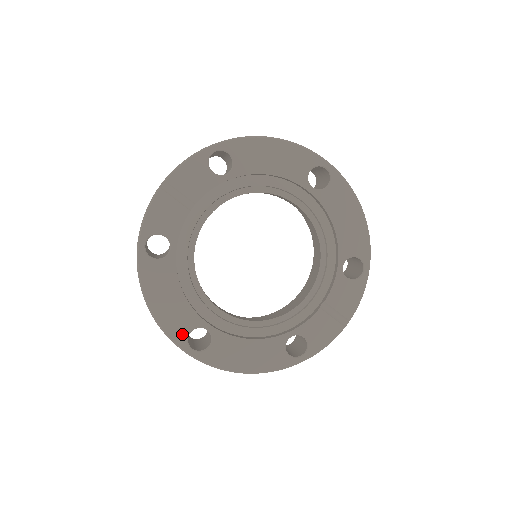
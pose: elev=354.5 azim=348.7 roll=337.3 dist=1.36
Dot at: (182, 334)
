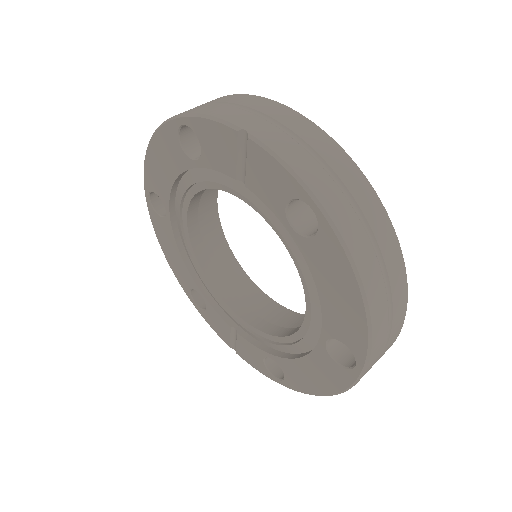
Dot at: (151, 186)
